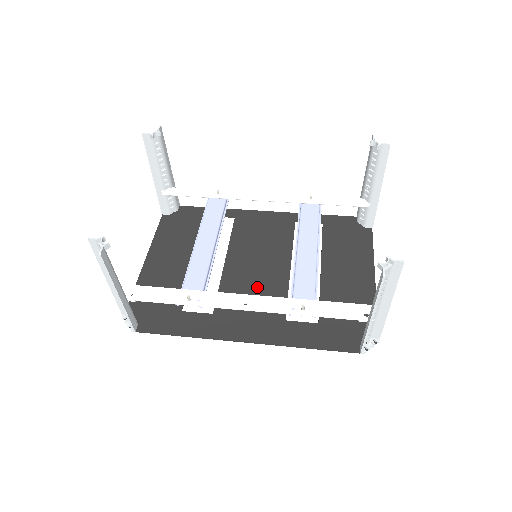
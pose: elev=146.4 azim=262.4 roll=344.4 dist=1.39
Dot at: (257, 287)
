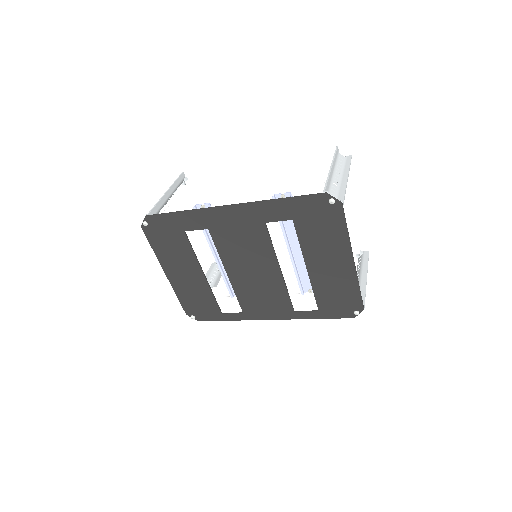
Dot at: (248, 251)
